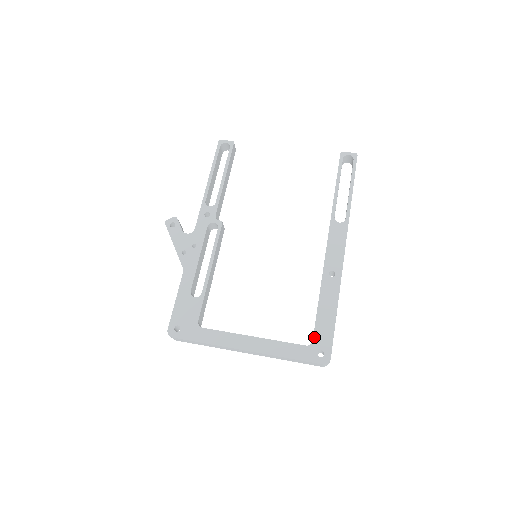
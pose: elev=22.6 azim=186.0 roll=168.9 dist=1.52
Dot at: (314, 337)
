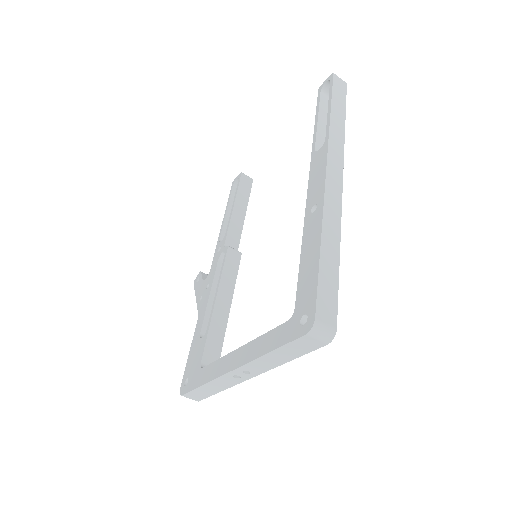
Dot at: (296, 302)
